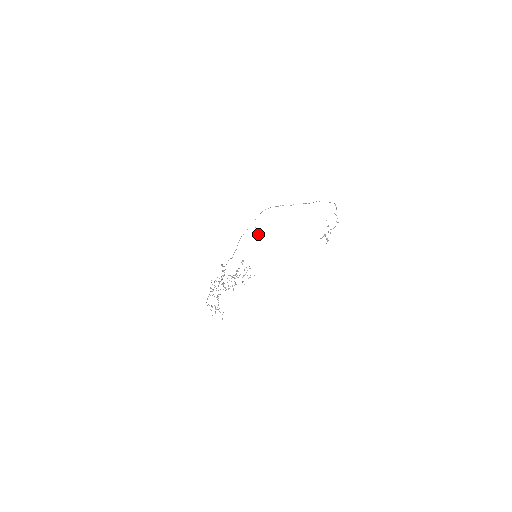
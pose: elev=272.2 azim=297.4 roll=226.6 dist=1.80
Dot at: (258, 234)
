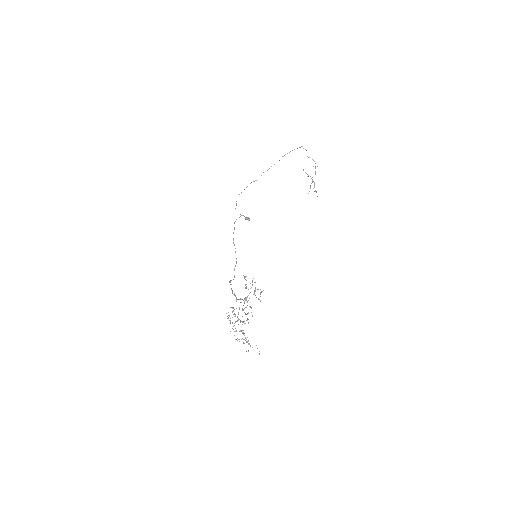
Dot at: occluded
